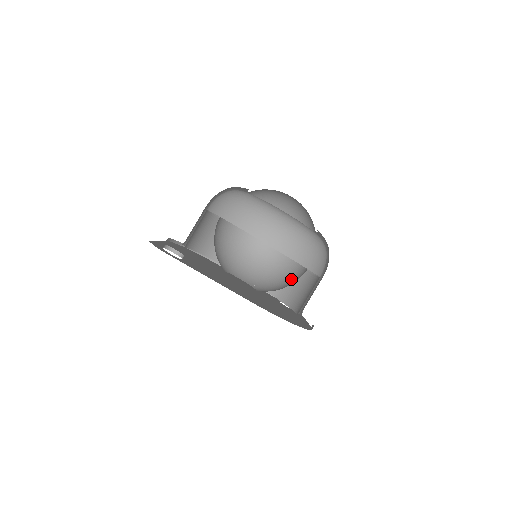
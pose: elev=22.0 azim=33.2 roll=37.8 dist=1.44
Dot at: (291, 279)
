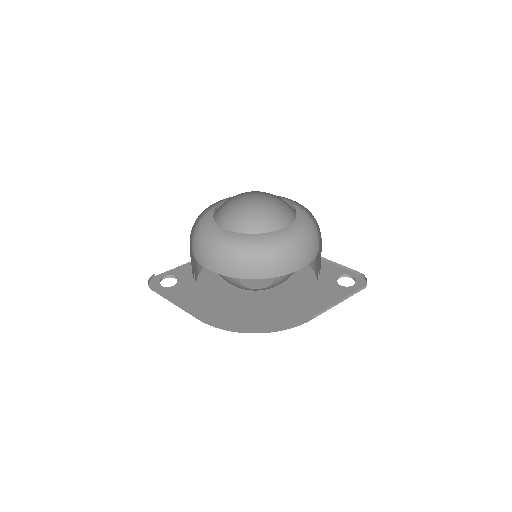
Dot at: occluded
